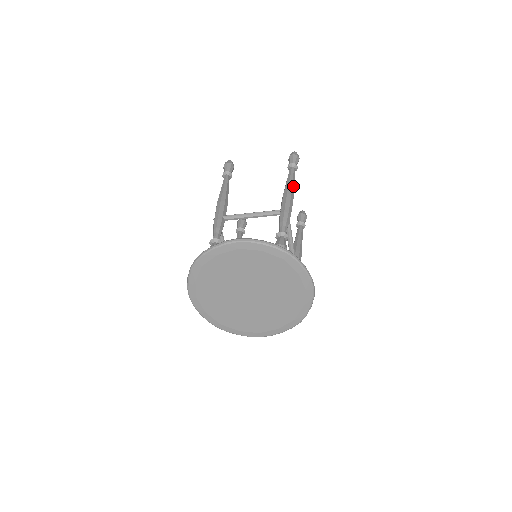
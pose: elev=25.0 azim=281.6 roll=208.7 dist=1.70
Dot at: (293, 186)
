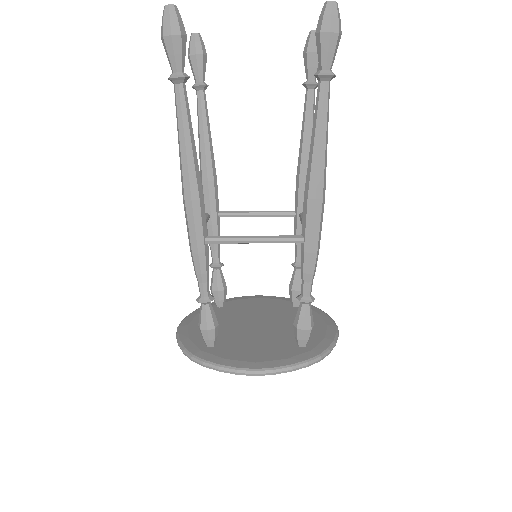
Dot at: (325, 161)
